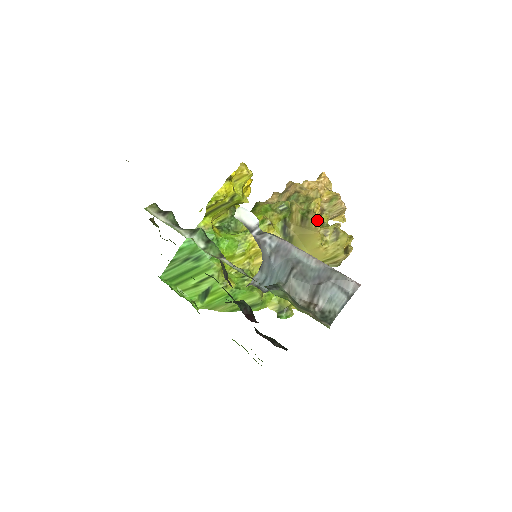
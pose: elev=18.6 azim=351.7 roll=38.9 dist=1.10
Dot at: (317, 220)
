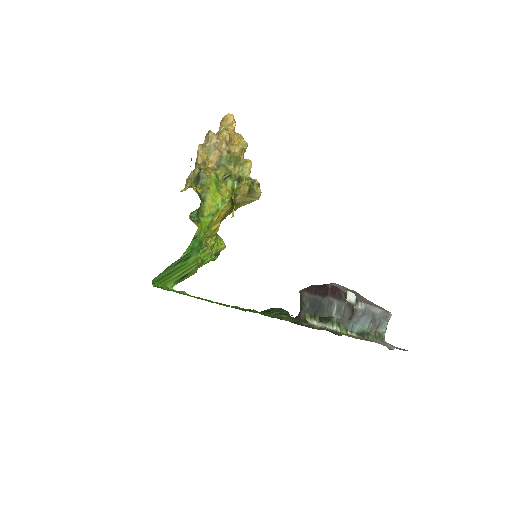
Dot at: (261, 192)
